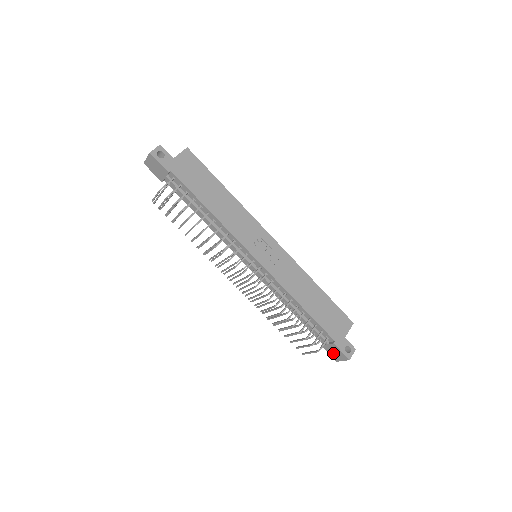
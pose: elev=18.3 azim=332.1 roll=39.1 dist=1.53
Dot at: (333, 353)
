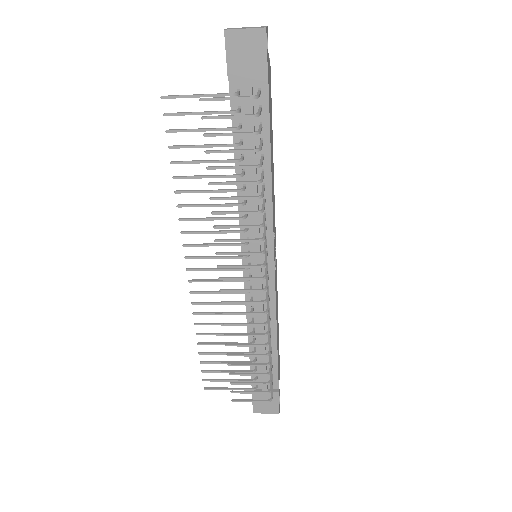
Dot at: (261, 403)
